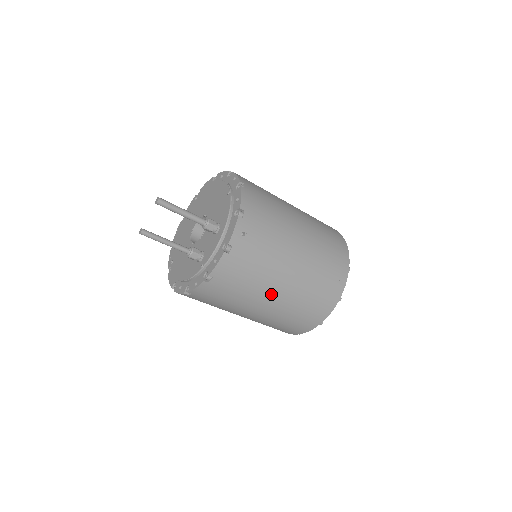
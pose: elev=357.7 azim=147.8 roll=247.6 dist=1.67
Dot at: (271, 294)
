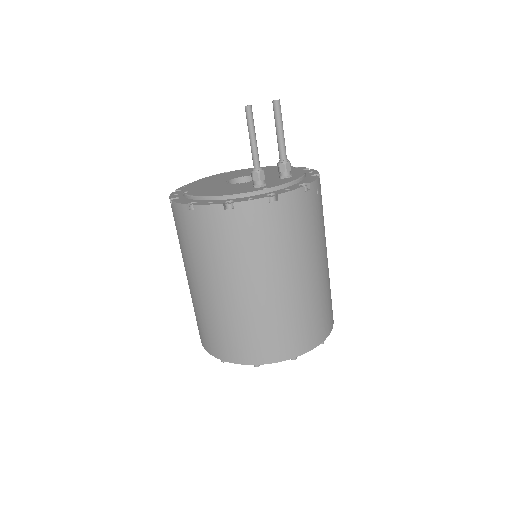
Dot at: (296, 273)
